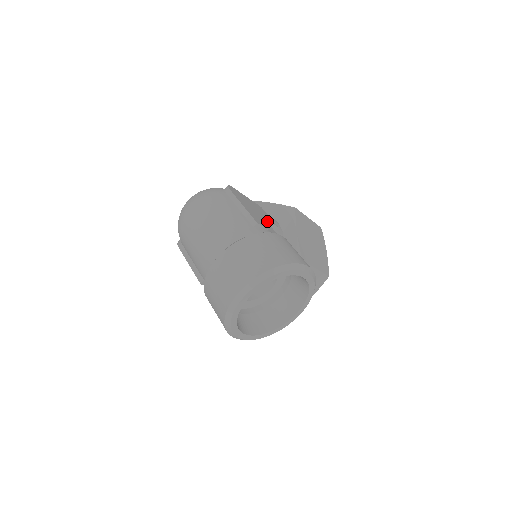
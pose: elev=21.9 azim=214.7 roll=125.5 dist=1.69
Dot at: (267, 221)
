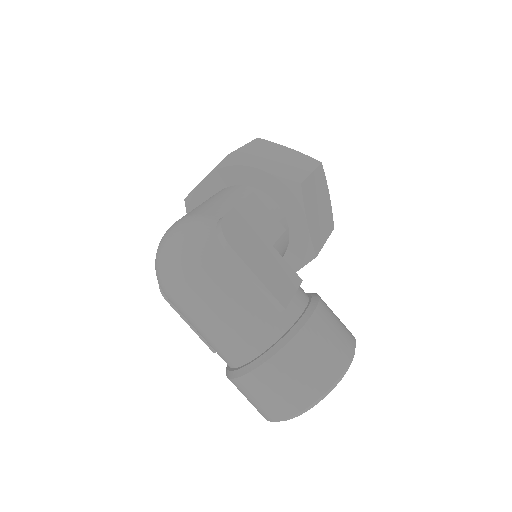
Dot at: (275, 241)
